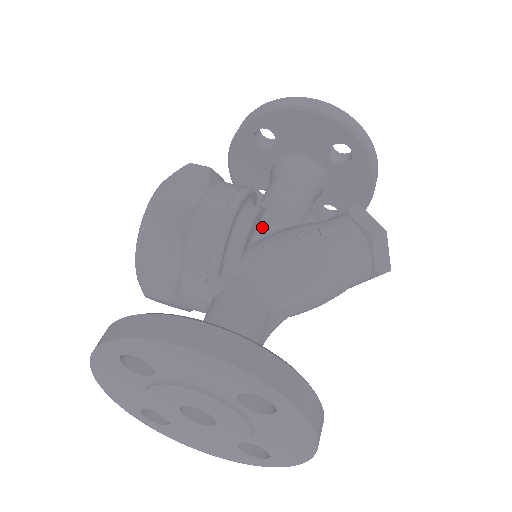
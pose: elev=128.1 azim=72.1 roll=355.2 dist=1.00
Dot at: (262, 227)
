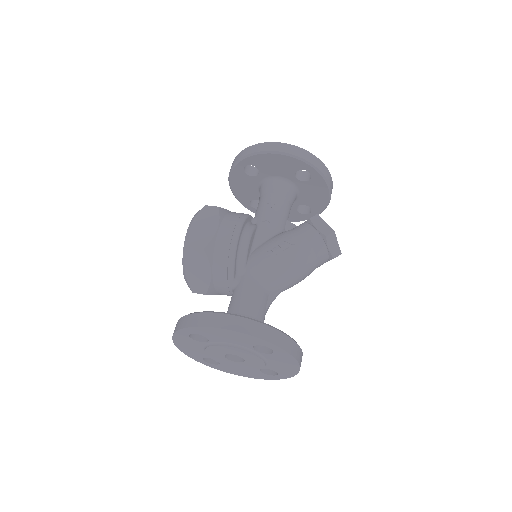
Dot at: (257, 239)
